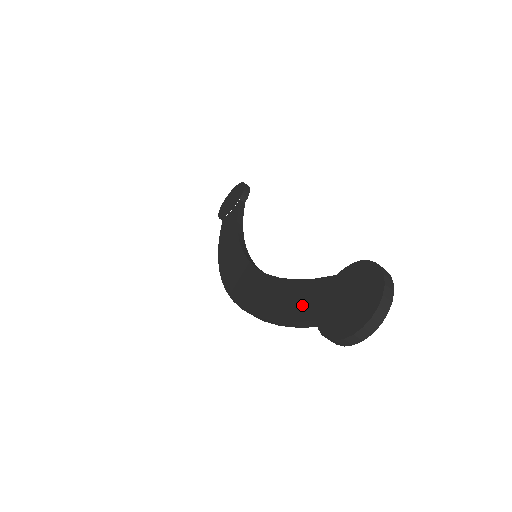
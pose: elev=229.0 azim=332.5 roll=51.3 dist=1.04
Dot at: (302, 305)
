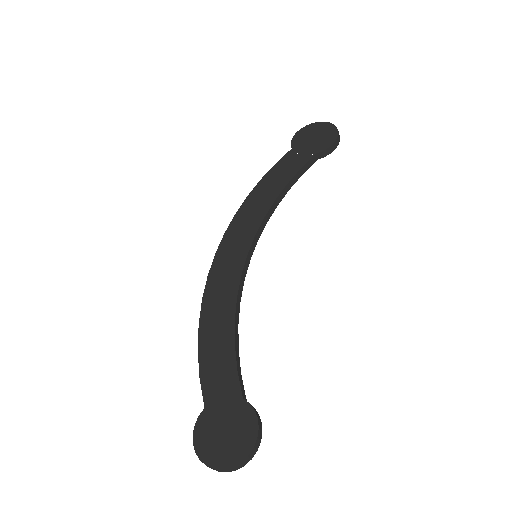
Dot at: (214, 378)
